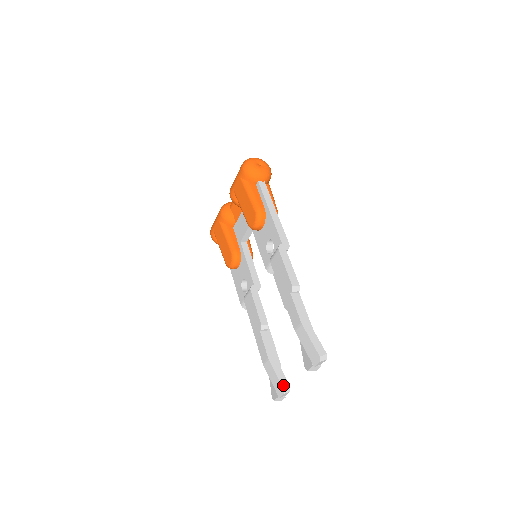
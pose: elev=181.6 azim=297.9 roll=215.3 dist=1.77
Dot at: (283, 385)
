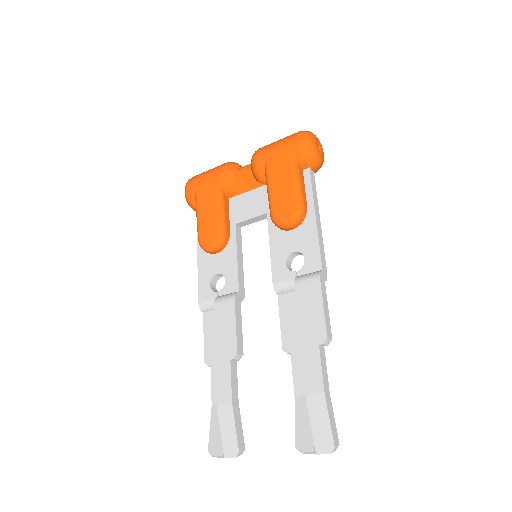
Dot at: (240, 446)
